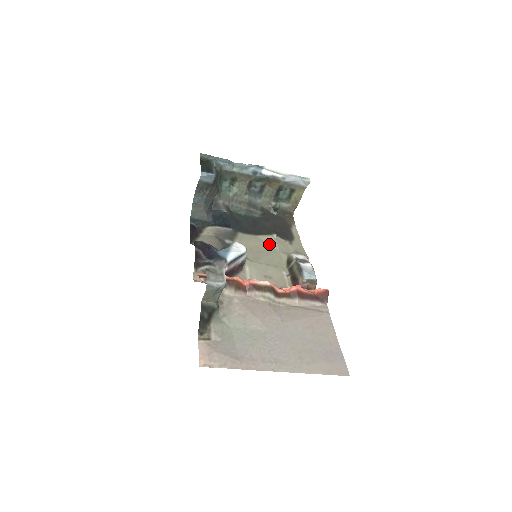
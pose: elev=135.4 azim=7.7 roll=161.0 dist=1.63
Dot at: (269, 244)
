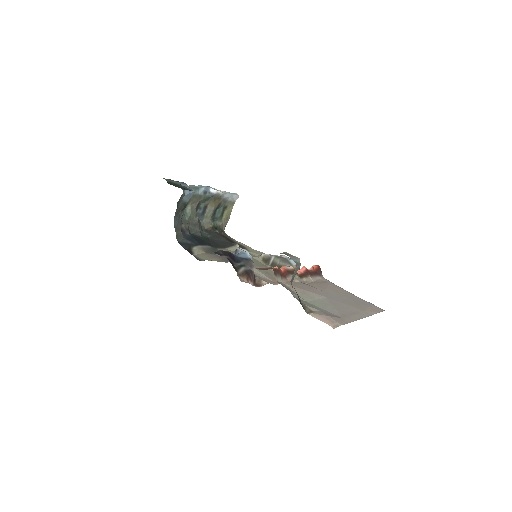
Dot at: occluded
